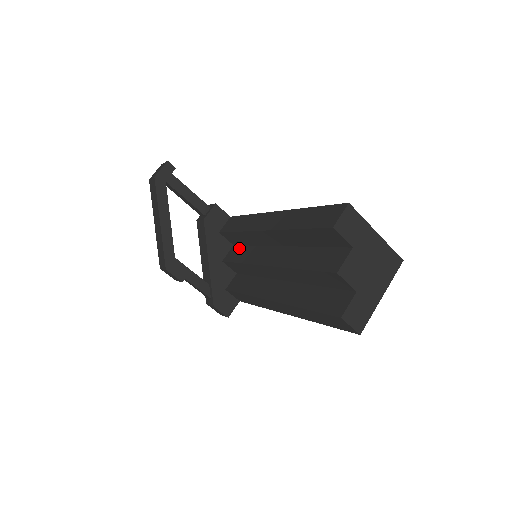
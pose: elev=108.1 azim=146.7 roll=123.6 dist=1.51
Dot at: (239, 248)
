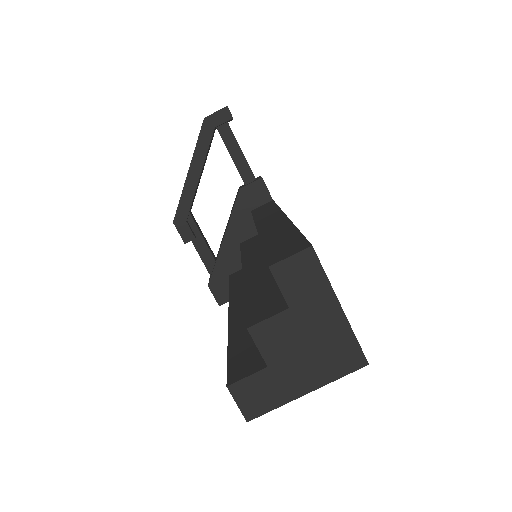
Dot at: occluded
